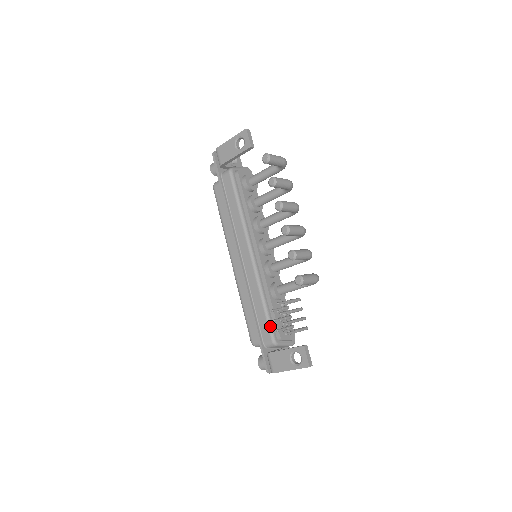
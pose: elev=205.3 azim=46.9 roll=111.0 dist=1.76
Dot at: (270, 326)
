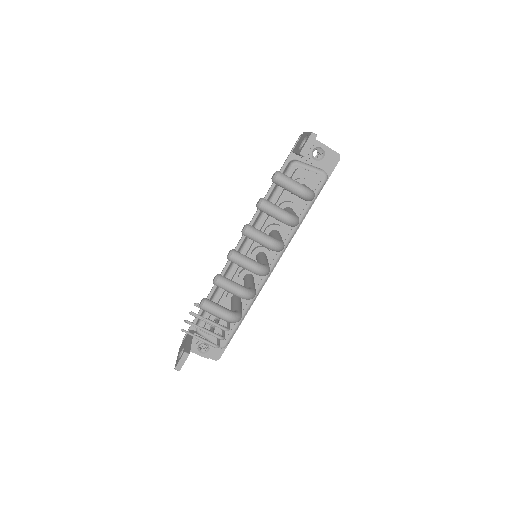
Dot at: (204, 315)
